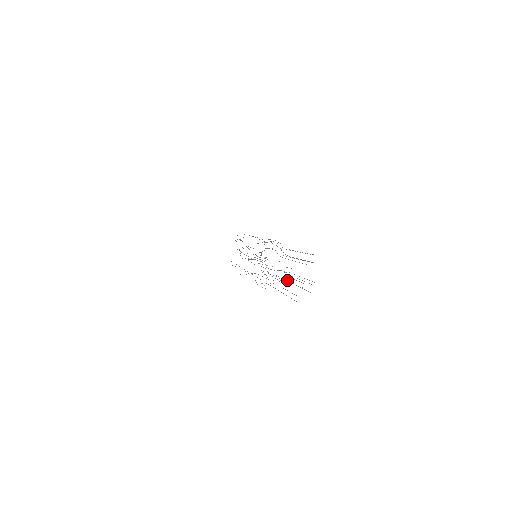
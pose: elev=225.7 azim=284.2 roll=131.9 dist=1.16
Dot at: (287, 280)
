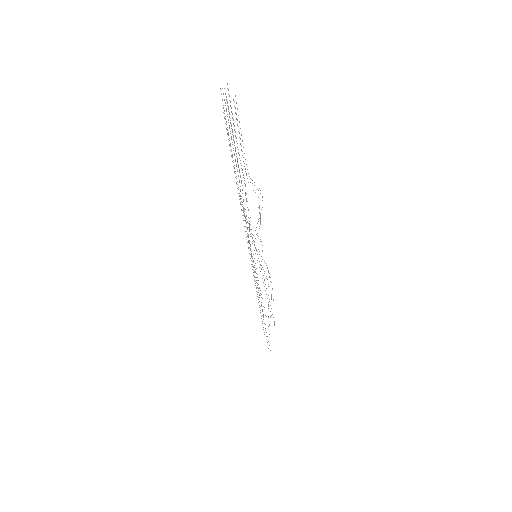
Dot at: occluded
